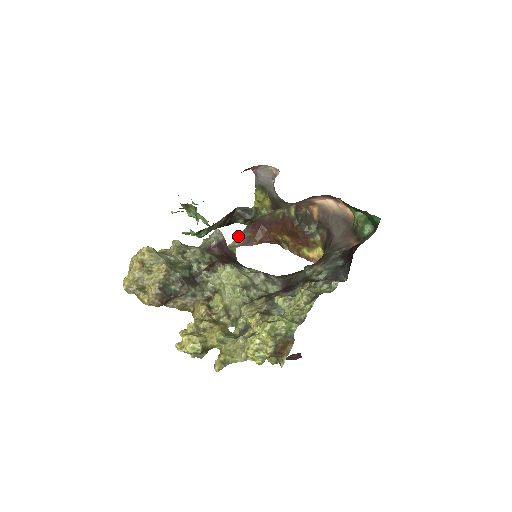
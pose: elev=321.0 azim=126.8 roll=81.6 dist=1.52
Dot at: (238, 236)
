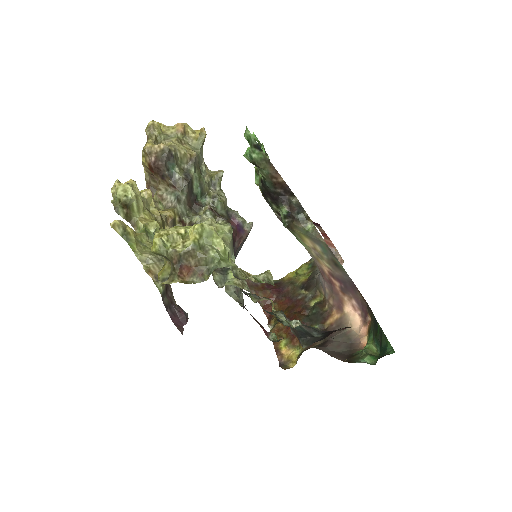
Dot at: occluded
